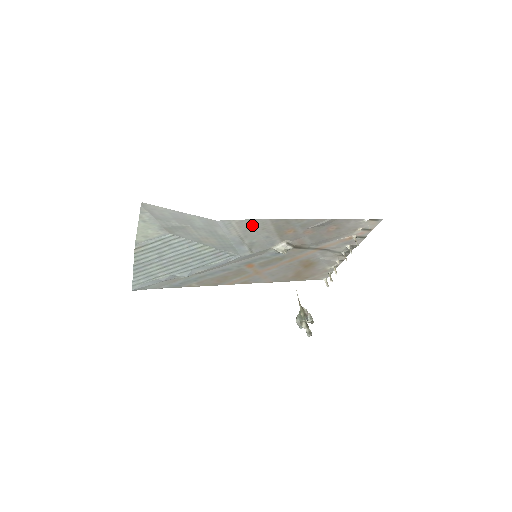
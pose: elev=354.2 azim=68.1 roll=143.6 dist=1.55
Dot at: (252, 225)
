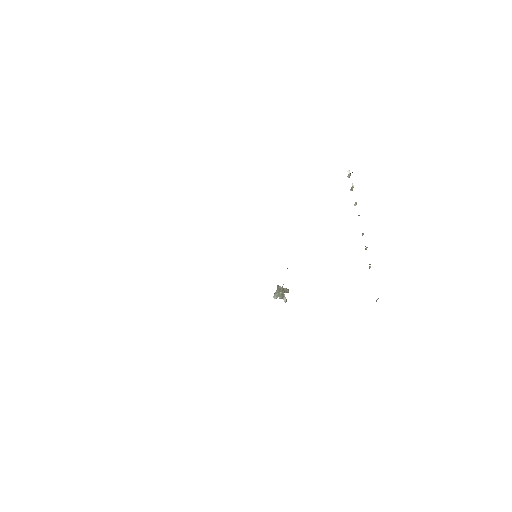
Dot at: occluded
